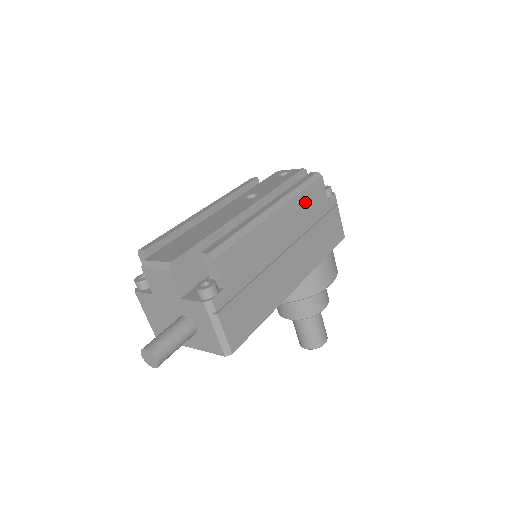
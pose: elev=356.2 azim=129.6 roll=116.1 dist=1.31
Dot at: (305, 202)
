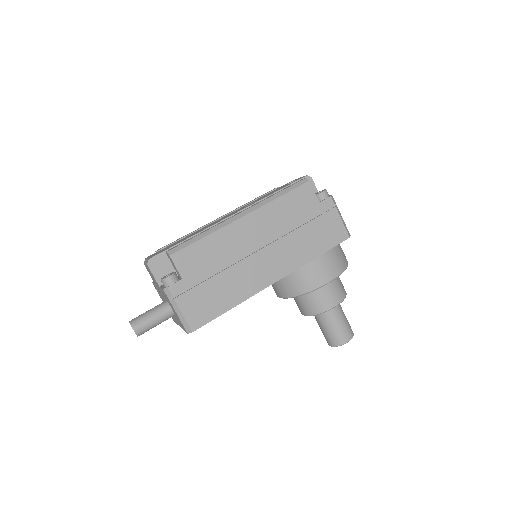
Dot at: (284, 207)
